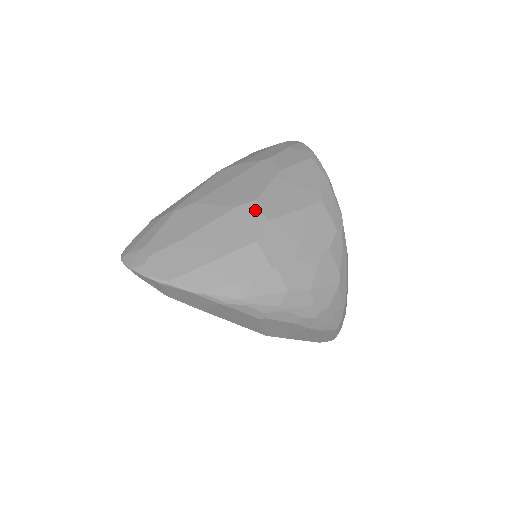
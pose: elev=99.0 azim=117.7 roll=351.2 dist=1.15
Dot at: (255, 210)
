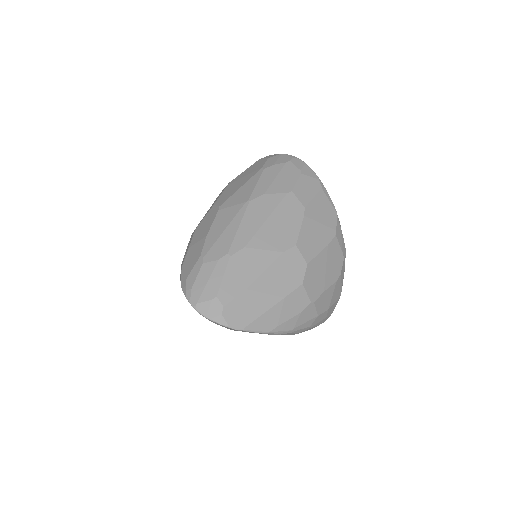
Dot at: (297, 255)
